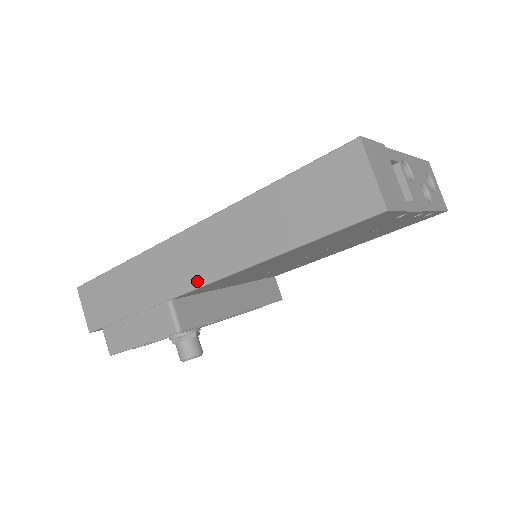
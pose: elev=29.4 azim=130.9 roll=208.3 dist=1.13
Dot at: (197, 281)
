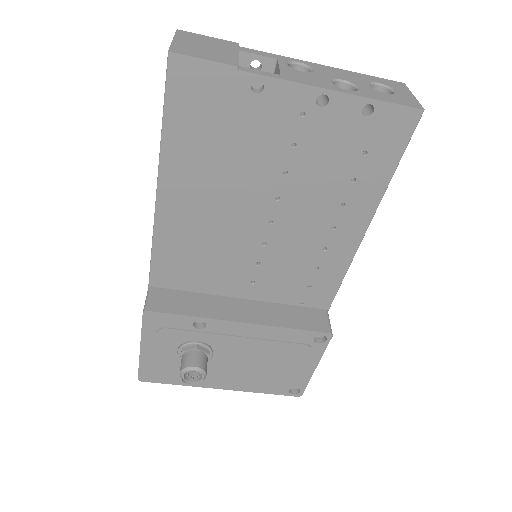
Dot at: occluded
